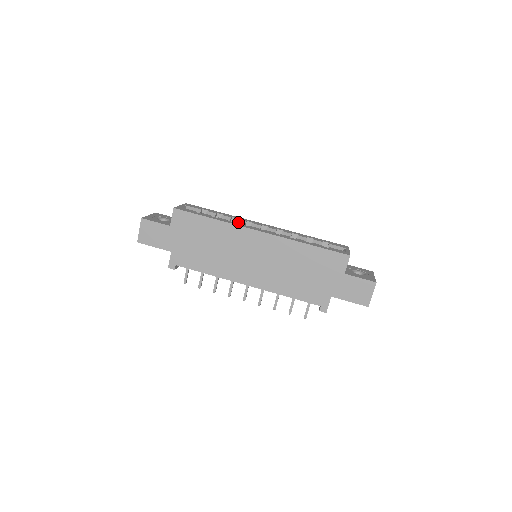
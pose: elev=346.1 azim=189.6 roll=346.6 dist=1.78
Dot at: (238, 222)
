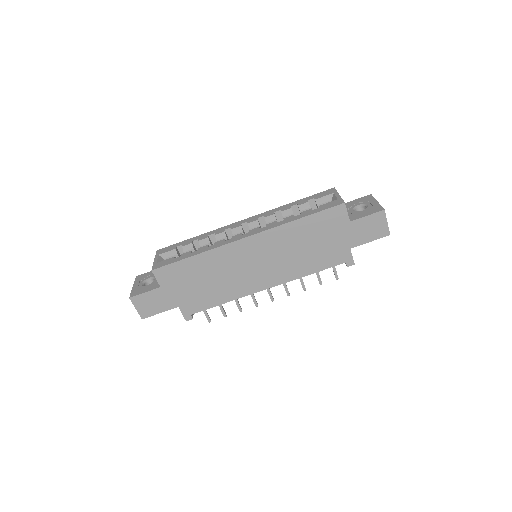
Dot at: (218, 237)
